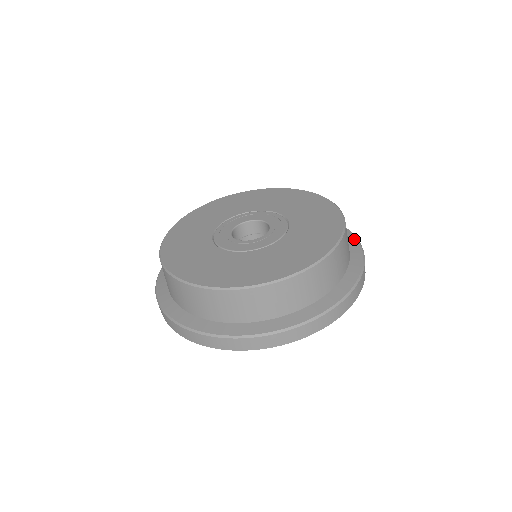
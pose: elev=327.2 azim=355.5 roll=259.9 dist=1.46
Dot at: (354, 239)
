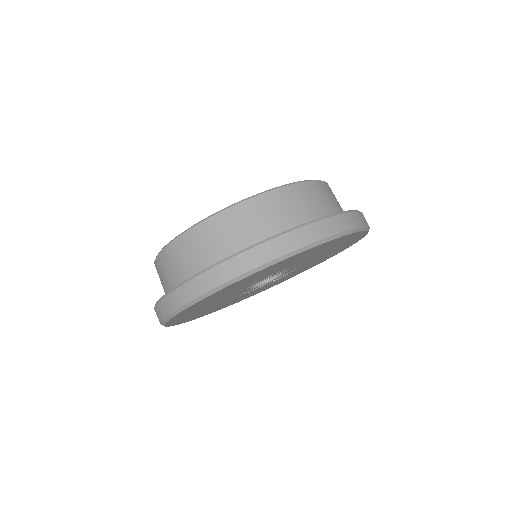
Dot at: occluded
